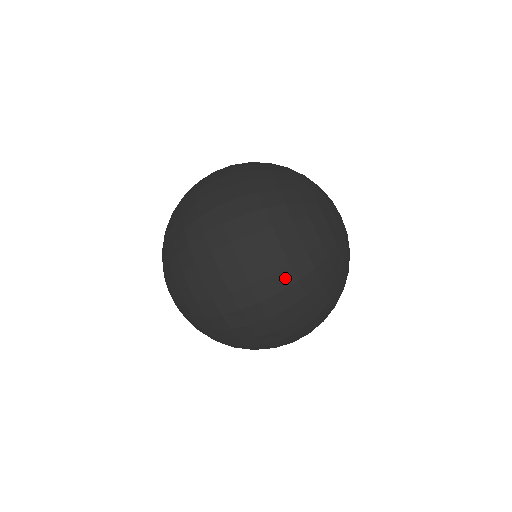
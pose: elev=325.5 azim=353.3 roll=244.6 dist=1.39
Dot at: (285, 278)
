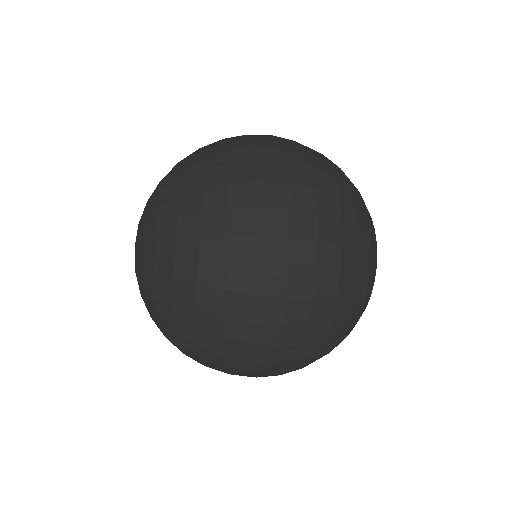
Dot at: (317, 332)
